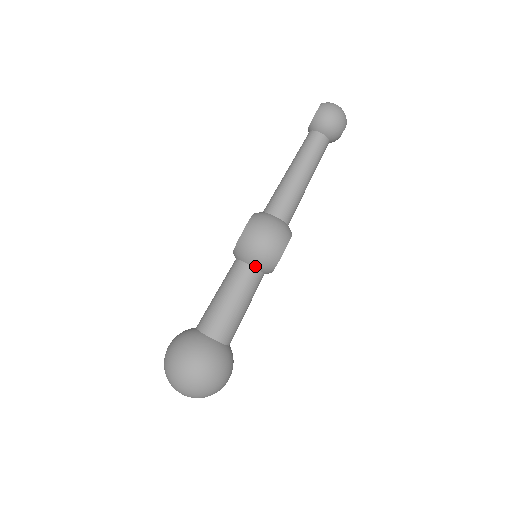
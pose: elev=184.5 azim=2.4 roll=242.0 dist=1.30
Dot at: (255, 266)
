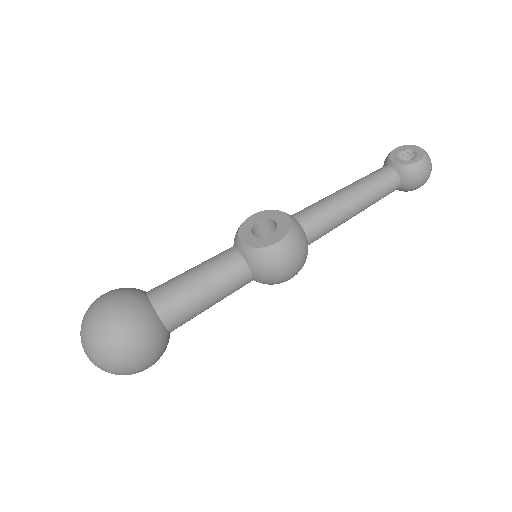
Dot at: (256, 278)
